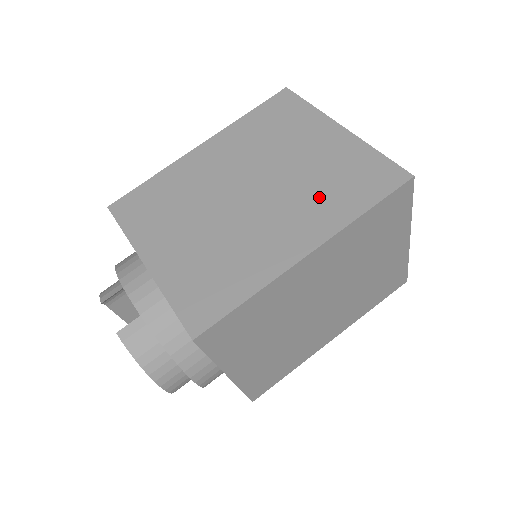
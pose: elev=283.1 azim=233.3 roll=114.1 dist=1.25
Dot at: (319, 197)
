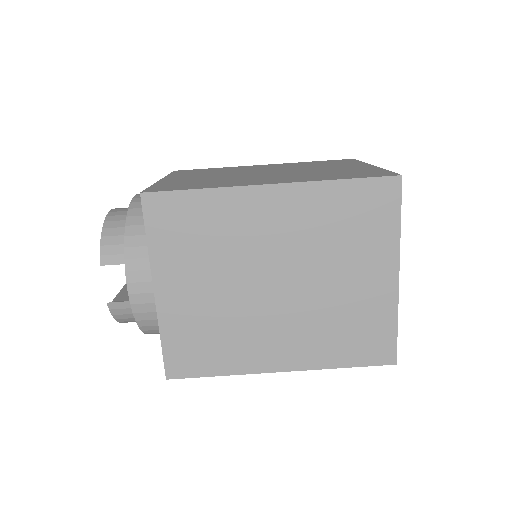
Dot at: (324, 332)
